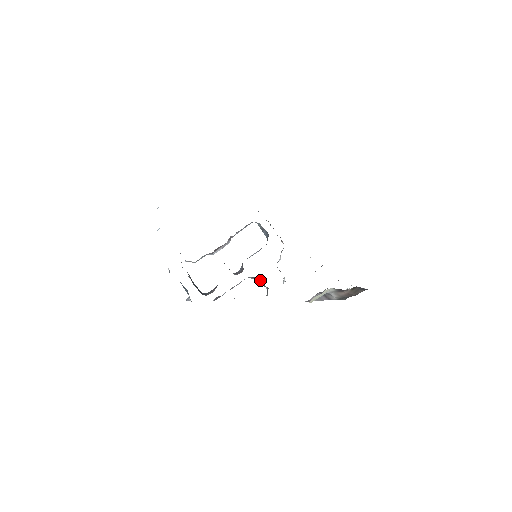
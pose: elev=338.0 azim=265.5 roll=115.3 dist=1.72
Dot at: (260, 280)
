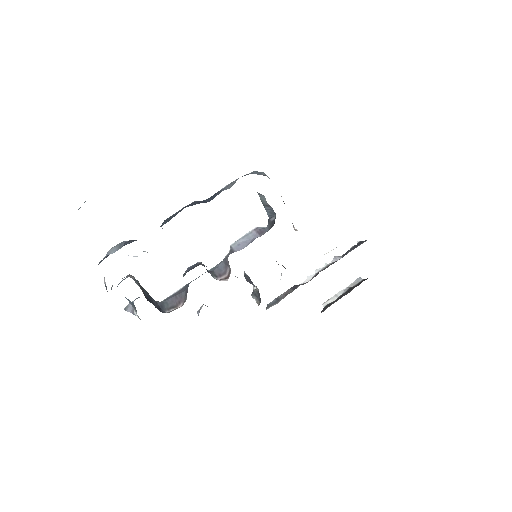
Dot at: (247, 277)
